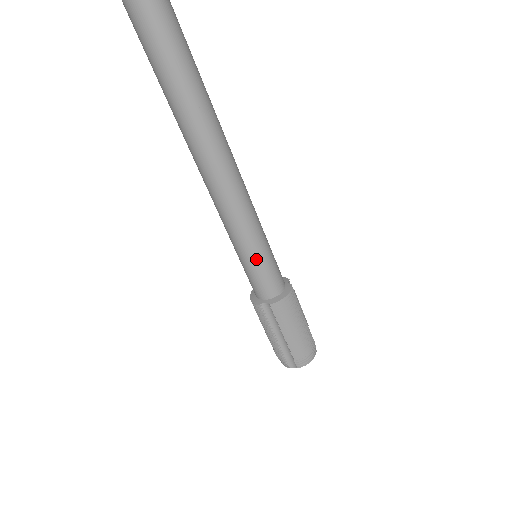
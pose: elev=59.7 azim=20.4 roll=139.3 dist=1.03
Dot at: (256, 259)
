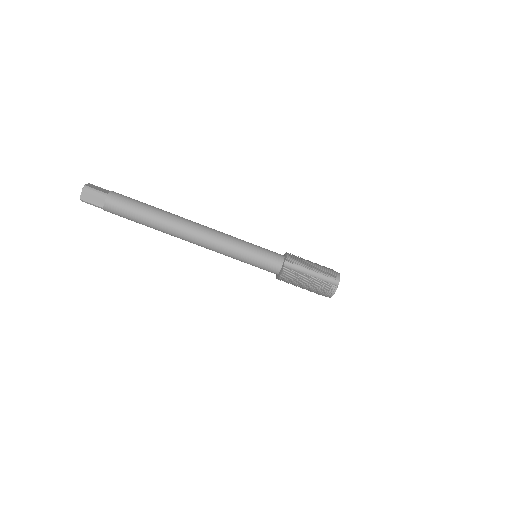
Dot at: (256, 249)
